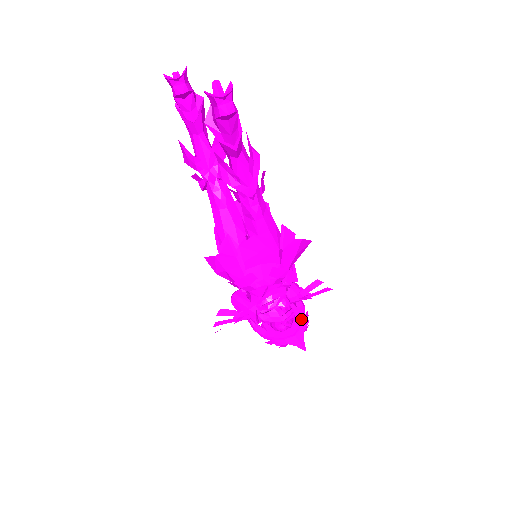
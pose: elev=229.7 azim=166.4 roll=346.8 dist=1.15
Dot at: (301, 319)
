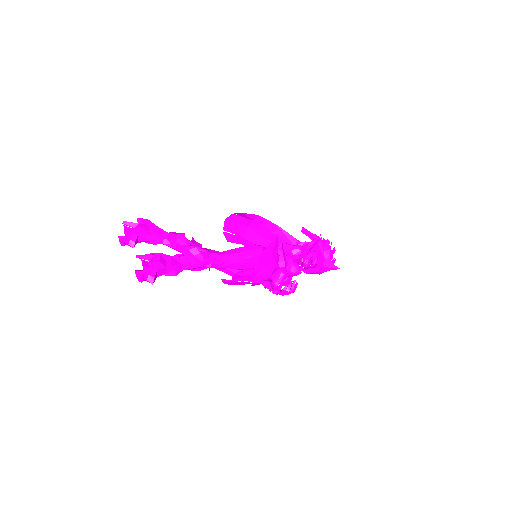
Dot at: (322, 254)
